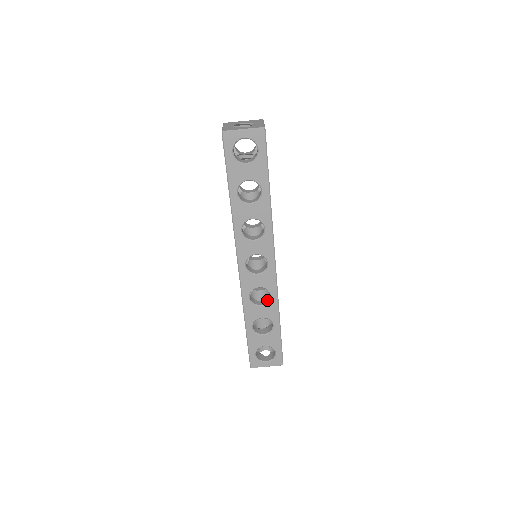
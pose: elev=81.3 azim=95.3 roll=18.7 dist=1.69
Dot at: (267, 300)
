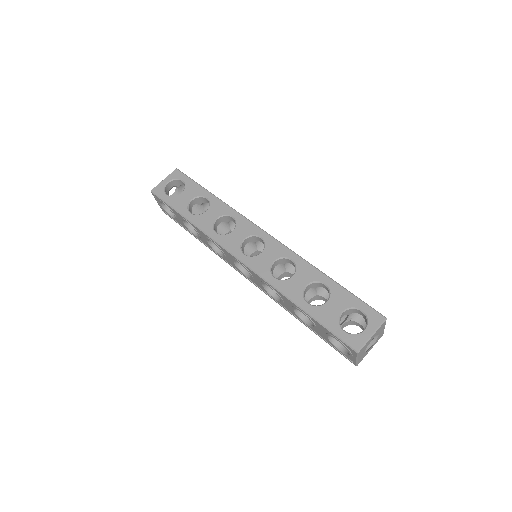
Dot at: (295, 269)
